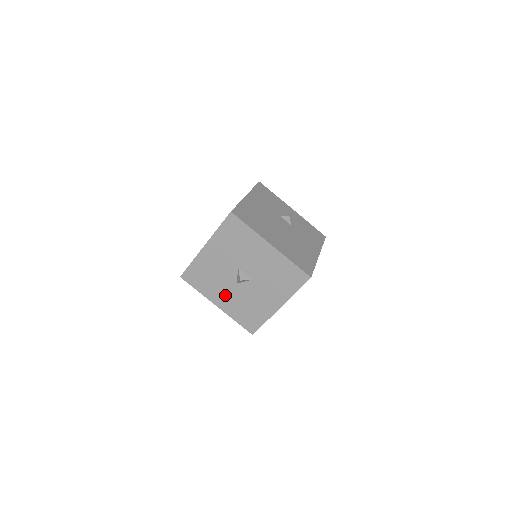
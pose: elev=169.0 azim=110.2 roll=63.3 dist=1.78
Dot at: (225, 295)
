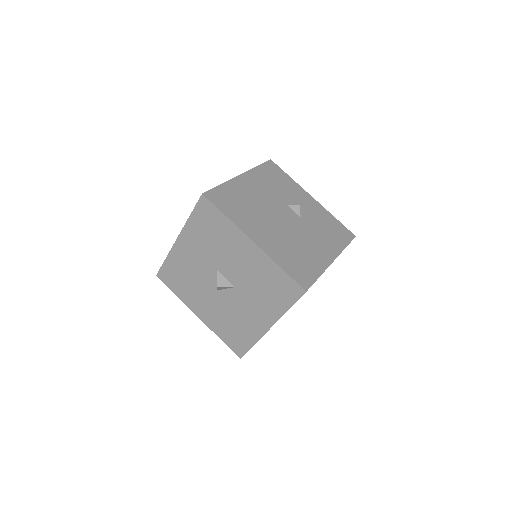
Dot at: (206, 304)
